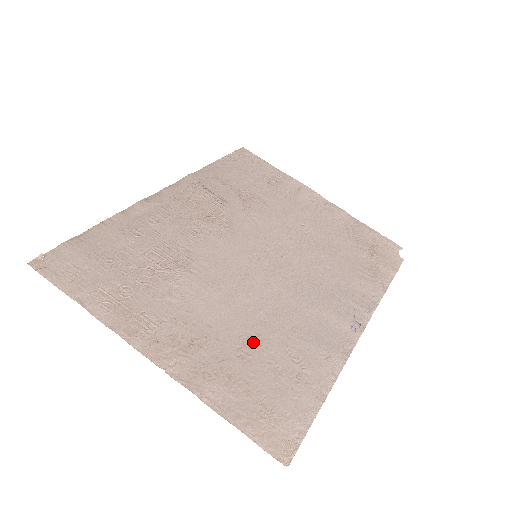
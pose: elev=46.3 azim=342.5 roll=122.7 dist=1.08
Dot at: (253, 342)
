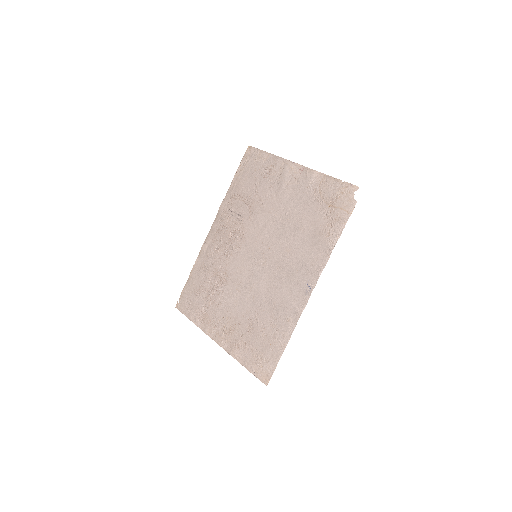
Dot at: (254, 321)
